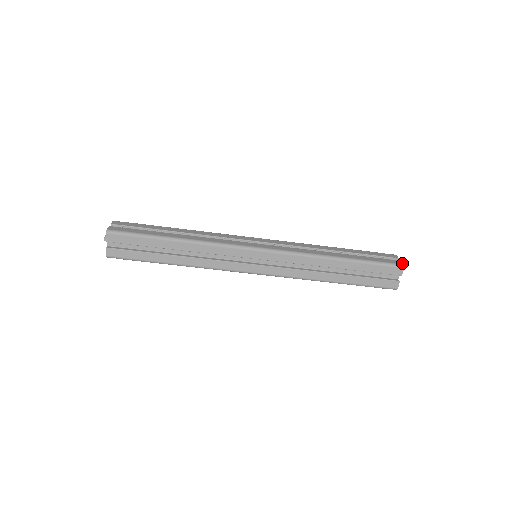
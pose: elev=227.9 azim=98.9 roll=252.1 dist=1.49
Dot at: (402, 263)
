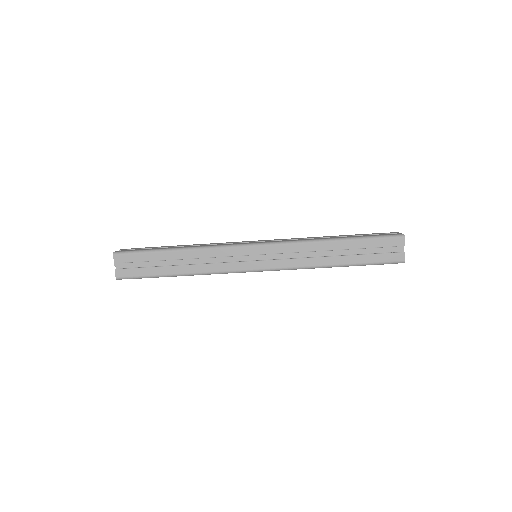
Dot at: (402, 234)
